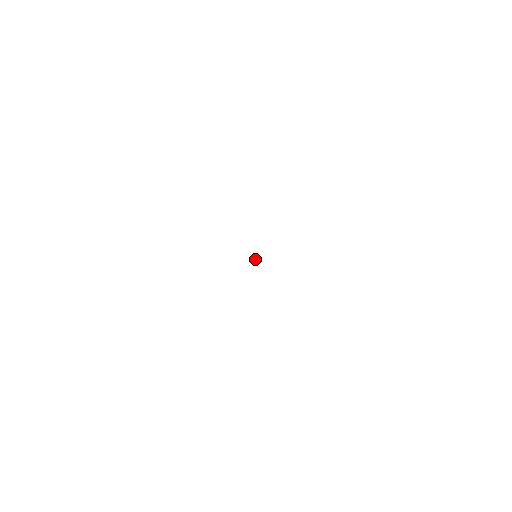
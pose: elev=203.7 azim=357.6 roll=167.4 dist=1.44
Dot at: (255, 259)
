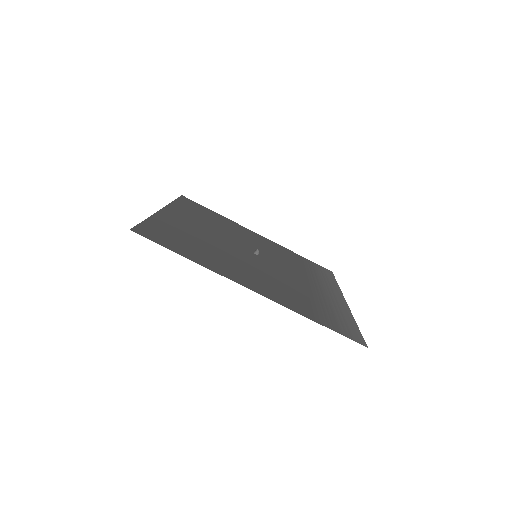
Dot at: (255, 253)
